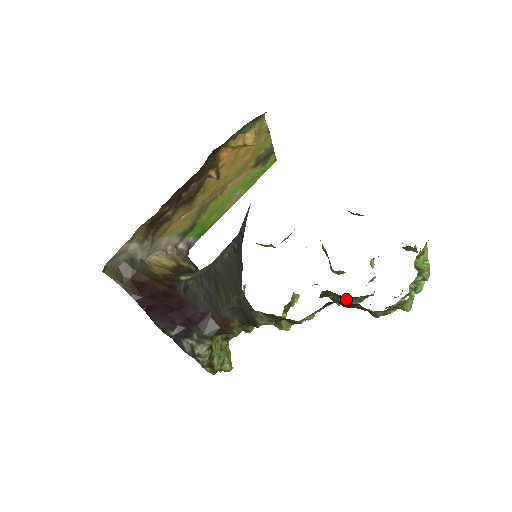
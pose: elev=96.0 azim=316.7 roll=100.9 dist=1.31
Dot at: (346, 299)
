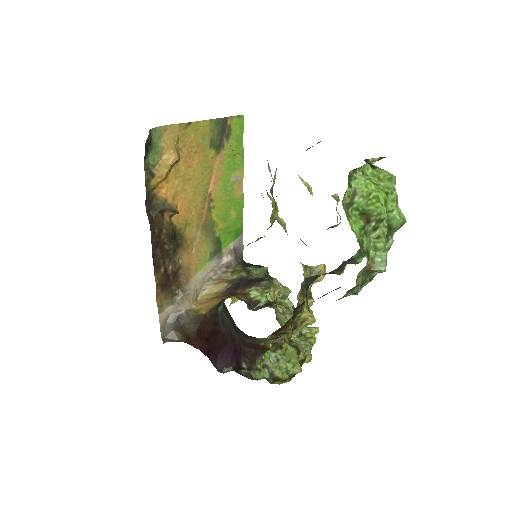
Dot at: (343, 265)
